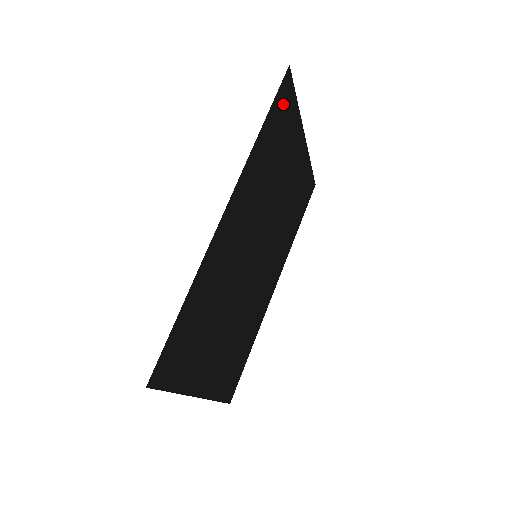
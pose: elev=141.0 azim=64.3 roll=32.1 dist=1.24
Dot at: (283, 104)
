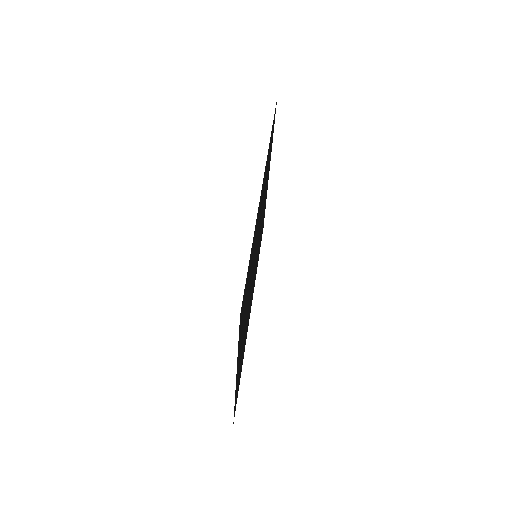
Dot at: (273, 127)
